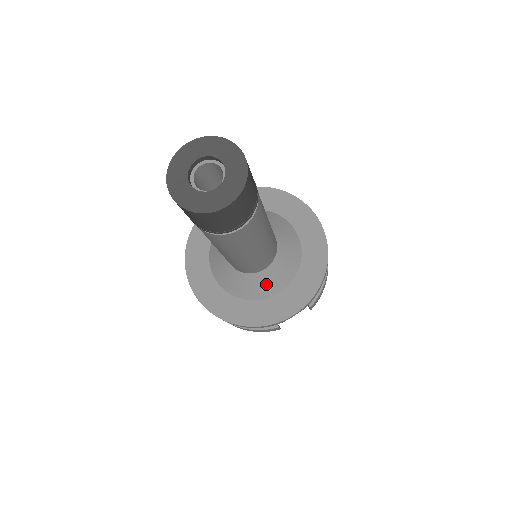
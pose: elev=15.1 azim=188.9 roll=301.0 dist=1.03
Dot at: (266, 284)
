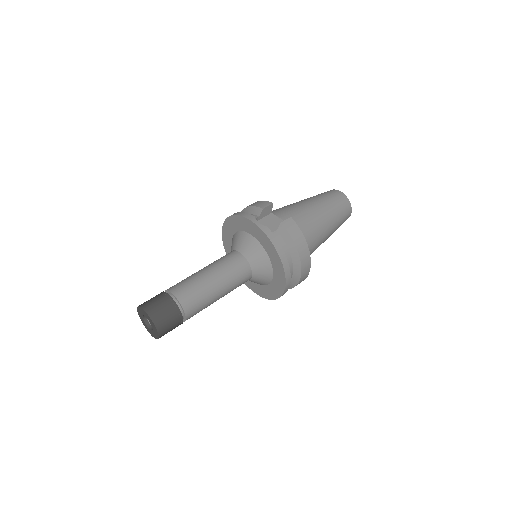
Dot at: occluded
